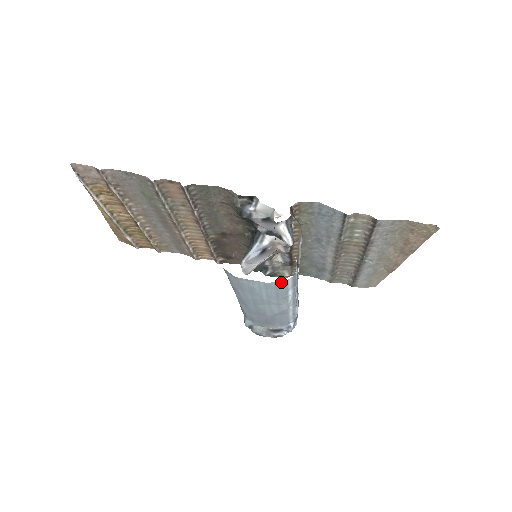
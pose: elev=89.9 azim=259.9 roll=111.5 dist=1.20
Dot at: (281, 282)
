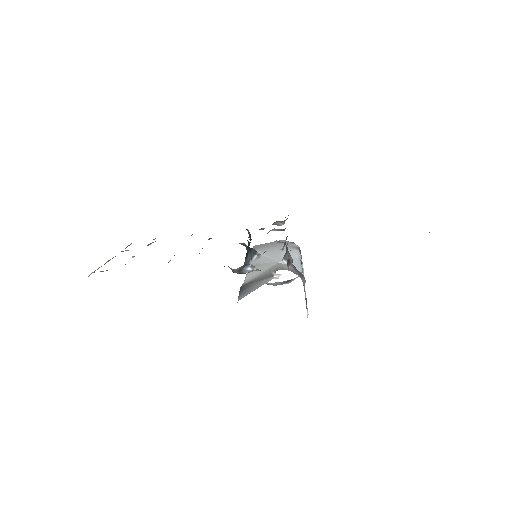
Dot at: occluded
